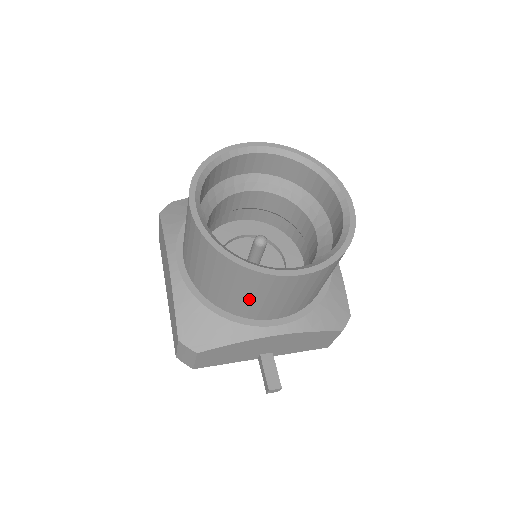
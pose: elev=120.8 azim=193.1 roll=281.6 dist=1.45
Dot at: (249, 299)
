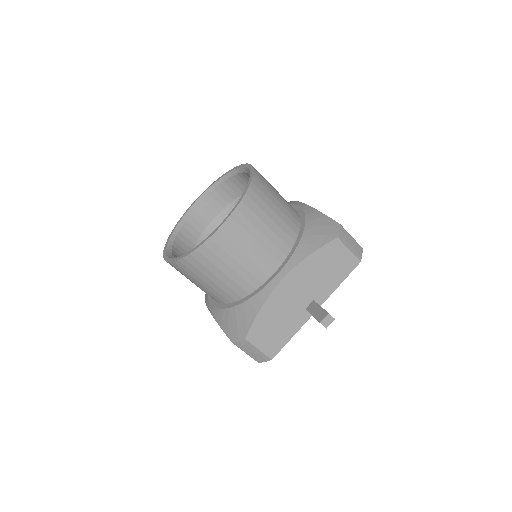
Dot at: (231, 272)
